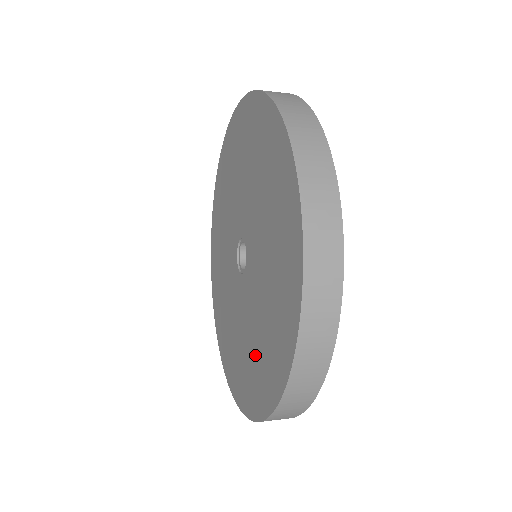
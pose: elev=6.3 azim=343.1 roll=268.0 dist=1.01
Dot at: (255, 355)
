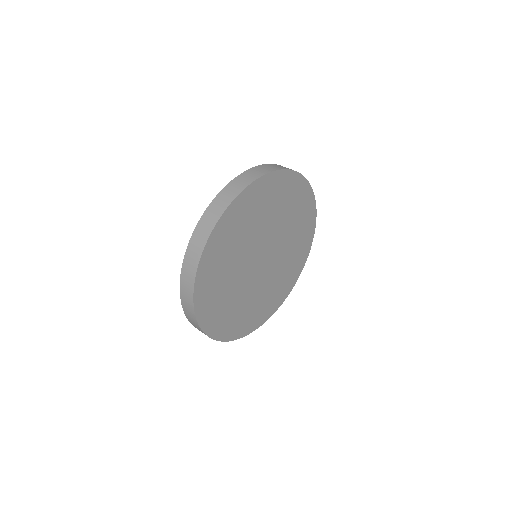
Dot at: occluded
